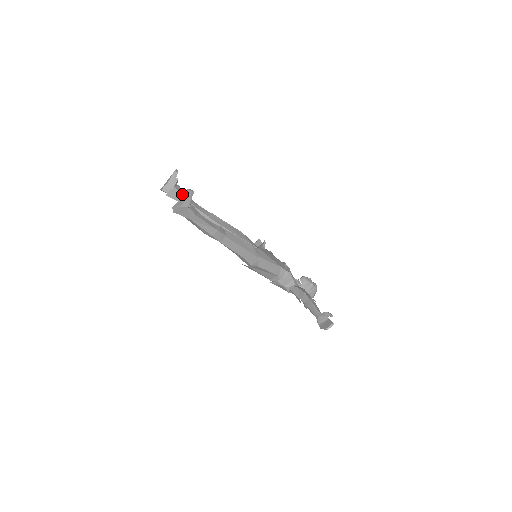
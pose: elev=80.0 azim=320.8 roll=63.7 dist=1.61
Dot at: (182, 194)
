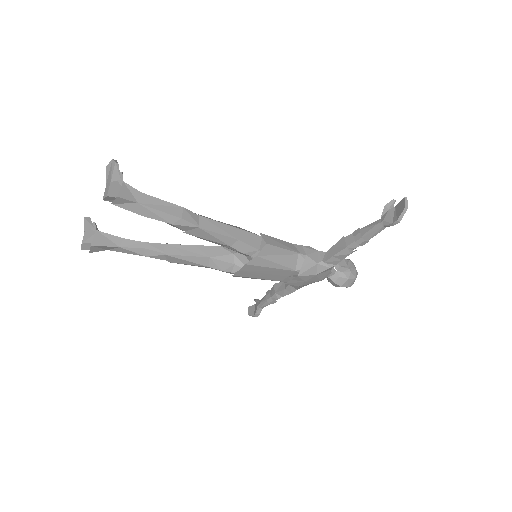
Dot at: (112, 235)
